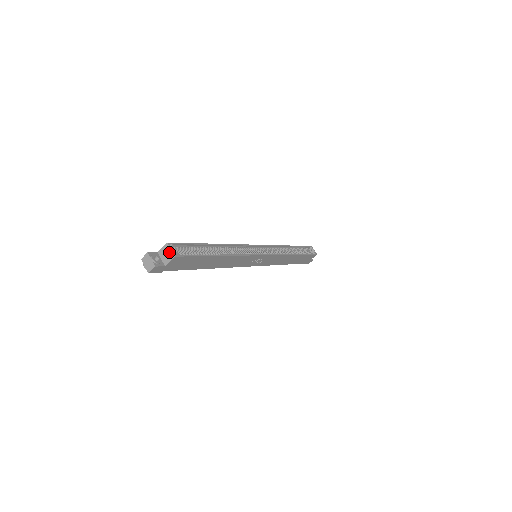
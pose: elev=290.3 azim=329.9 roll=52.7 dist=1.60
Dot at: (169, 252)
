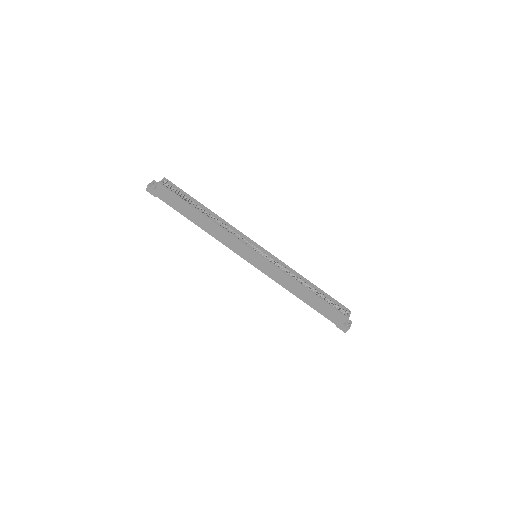
Dot at: (161, 182)
